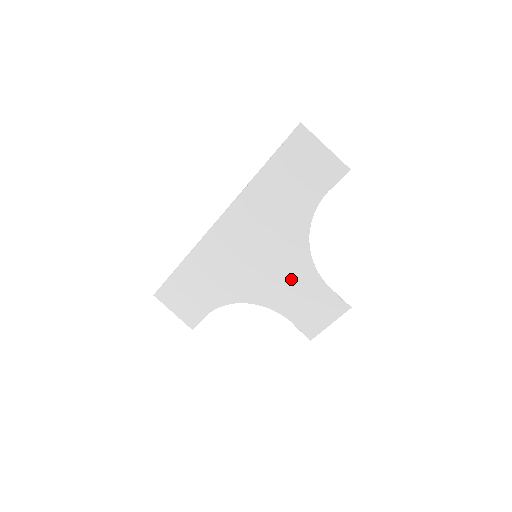
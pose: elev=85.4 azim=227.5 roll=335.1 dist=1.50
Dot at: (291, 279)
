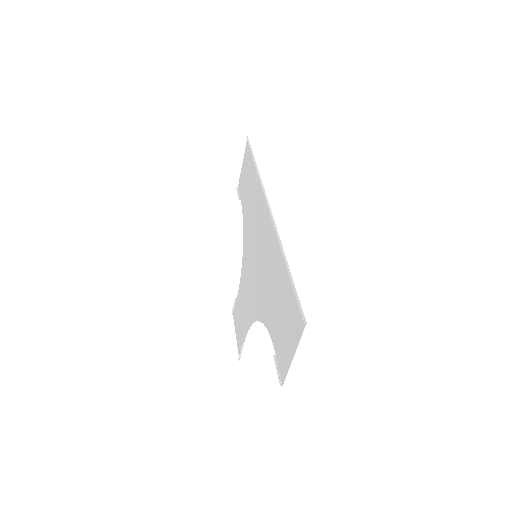
Dot at: (248, 297)
